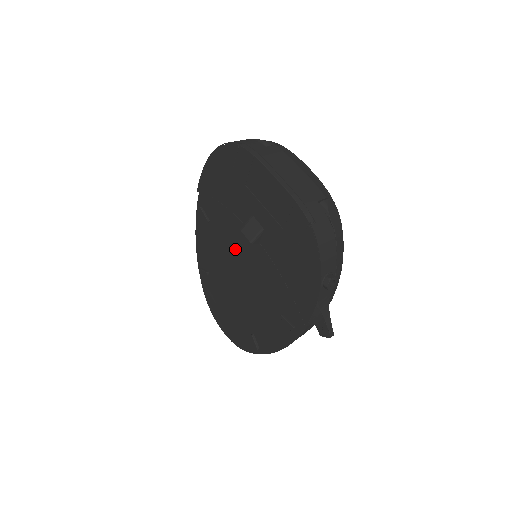
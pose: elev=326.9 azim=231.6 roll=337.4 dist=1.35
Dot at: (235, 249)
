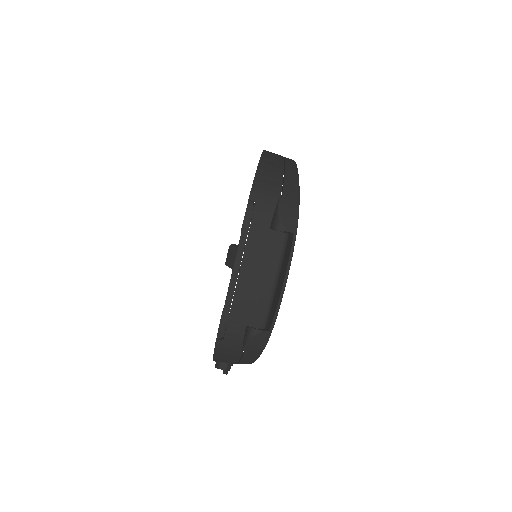
Dot at: occluded
